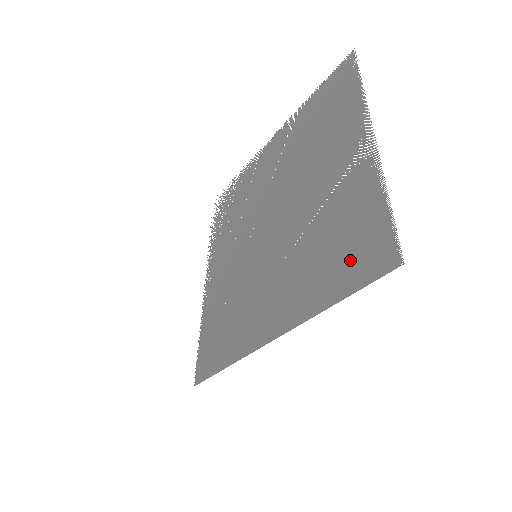
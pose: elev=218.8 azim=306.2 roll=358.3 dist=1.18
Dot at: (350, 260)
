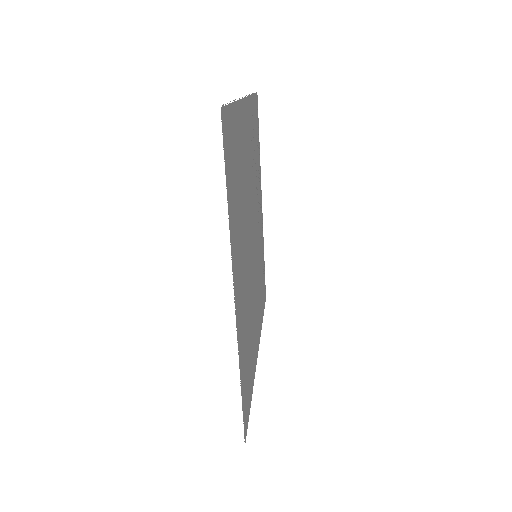
Dot at: (248, 385)
